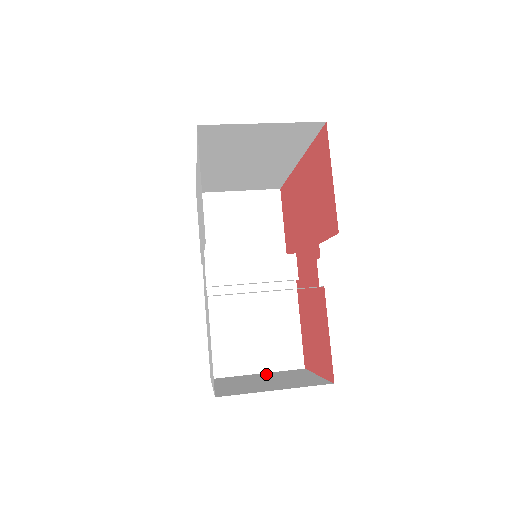
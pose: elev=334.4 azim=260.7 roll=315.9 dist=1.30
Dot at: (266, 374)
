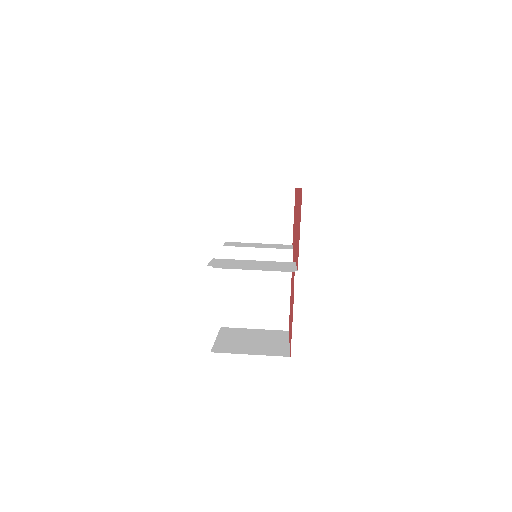
Dot at: (259, 331)
